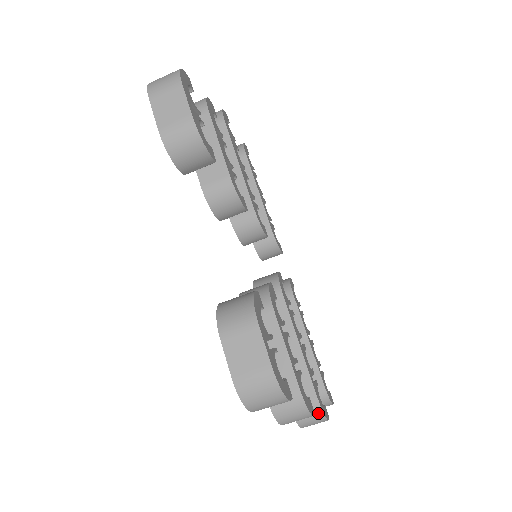
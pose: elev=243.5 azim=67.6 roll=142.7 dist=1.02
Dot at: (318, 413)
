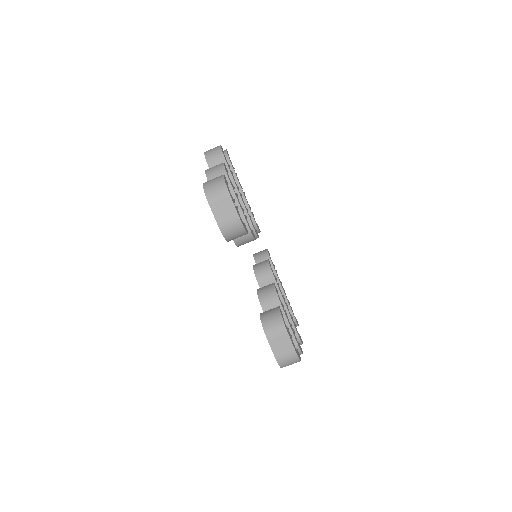
Dot at: occluded
